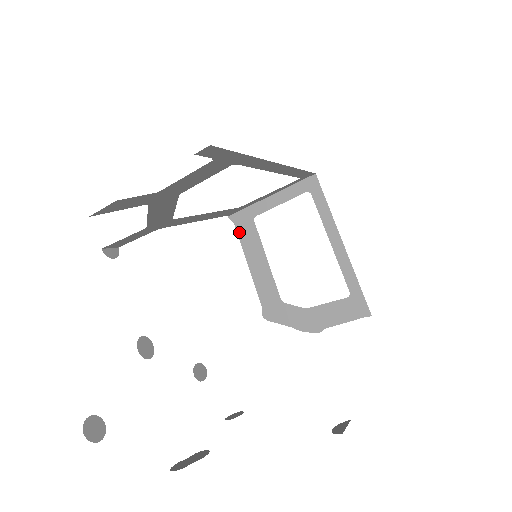
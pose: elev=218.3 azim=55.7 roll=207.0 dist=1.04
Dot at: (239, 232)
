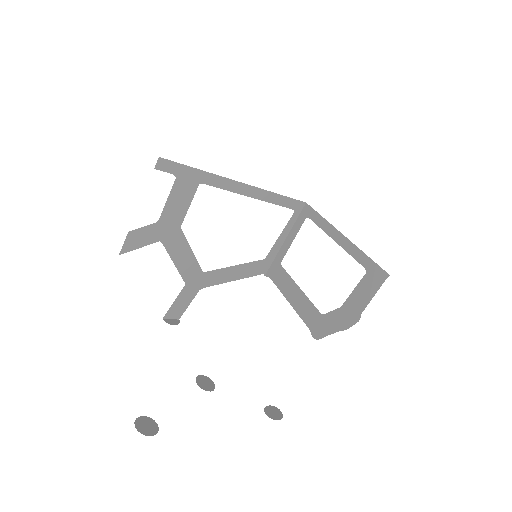
Dot at: (275, 282)
